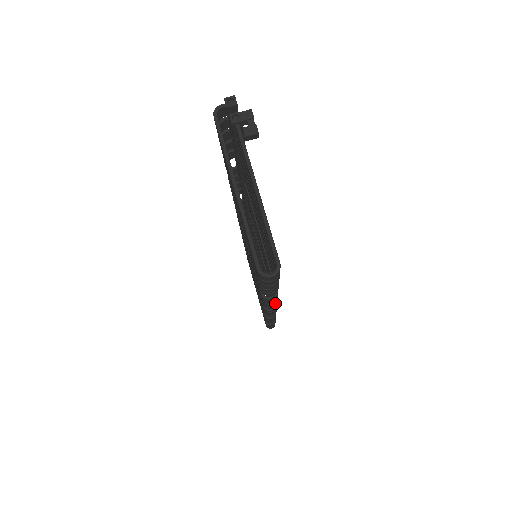
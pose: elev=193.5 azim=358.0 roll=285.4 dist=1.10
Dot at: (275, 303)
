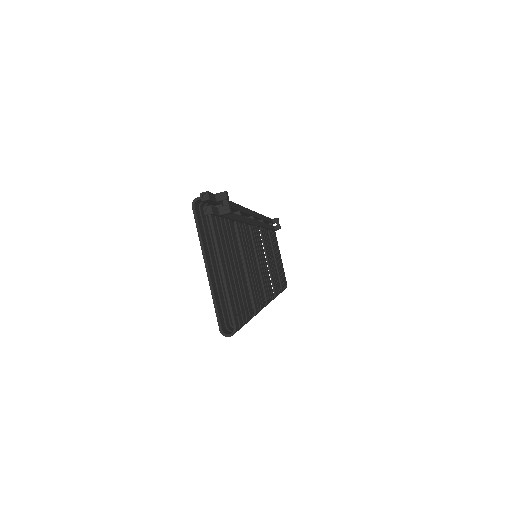
Dot at: occluded
